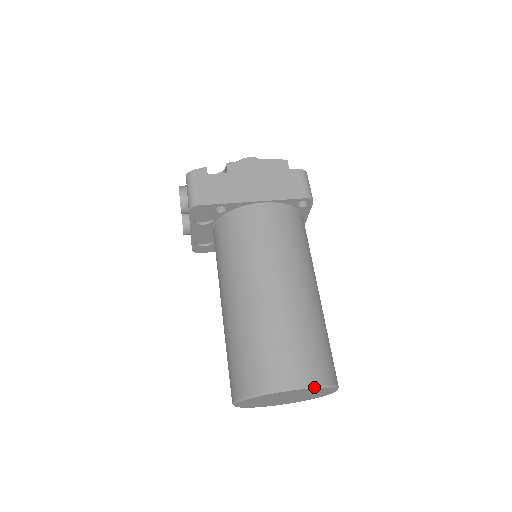
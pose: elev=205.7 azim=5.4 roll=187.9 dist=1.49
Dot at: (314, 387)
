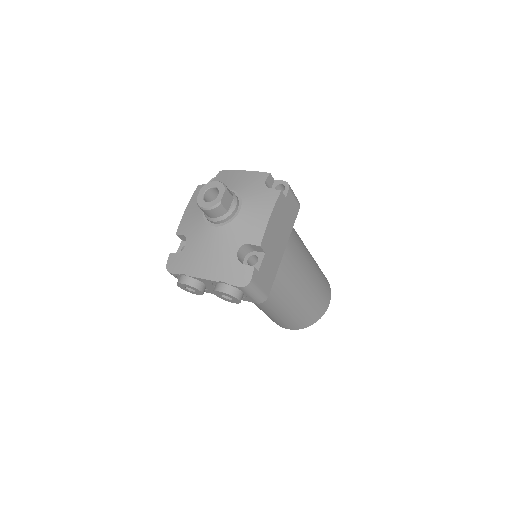
Dot at: (330, 292)
